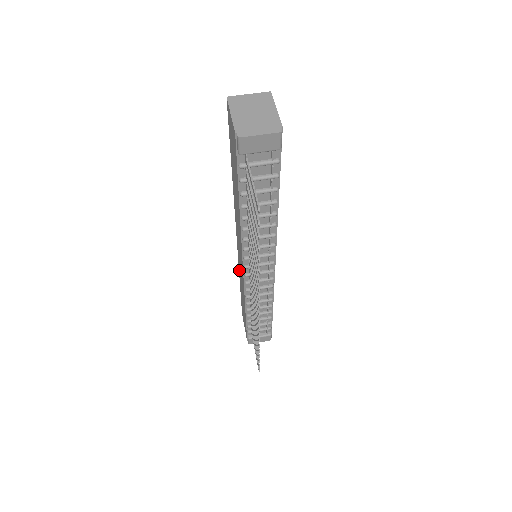
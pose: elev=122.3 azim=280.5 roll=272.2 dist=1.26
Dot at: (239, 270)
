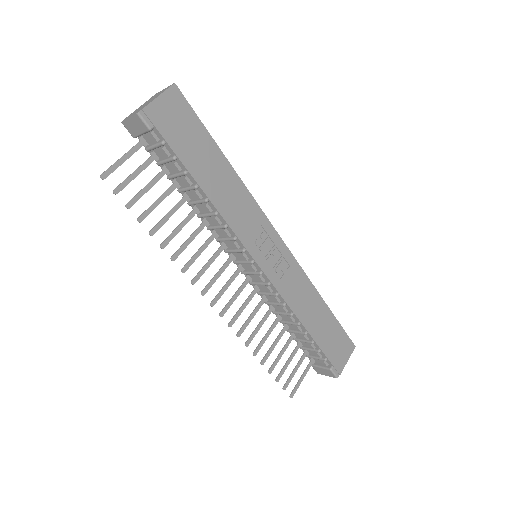
Dot at: occluded
